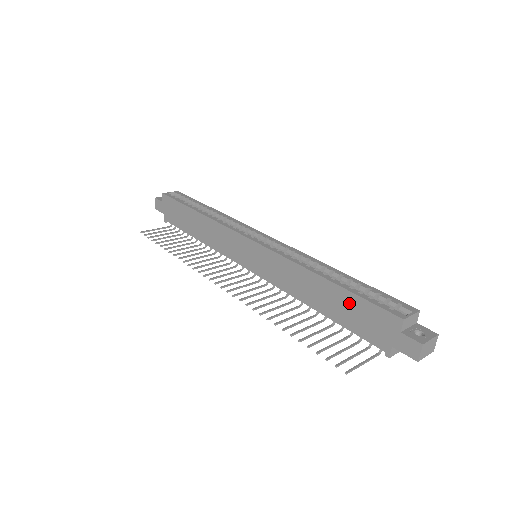
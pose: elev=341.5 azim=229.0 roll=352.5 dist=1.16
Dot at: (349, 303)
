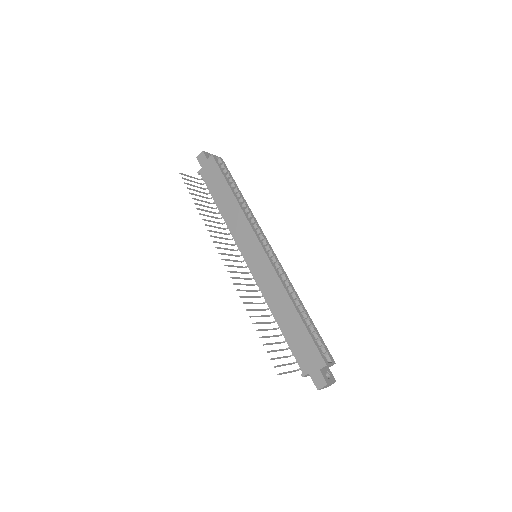
Dot at: (301, 333)
